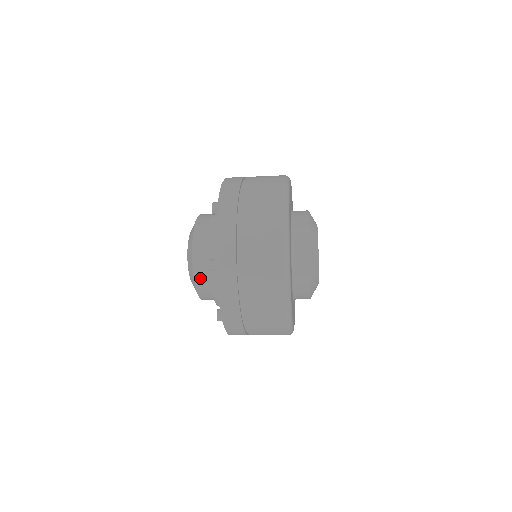
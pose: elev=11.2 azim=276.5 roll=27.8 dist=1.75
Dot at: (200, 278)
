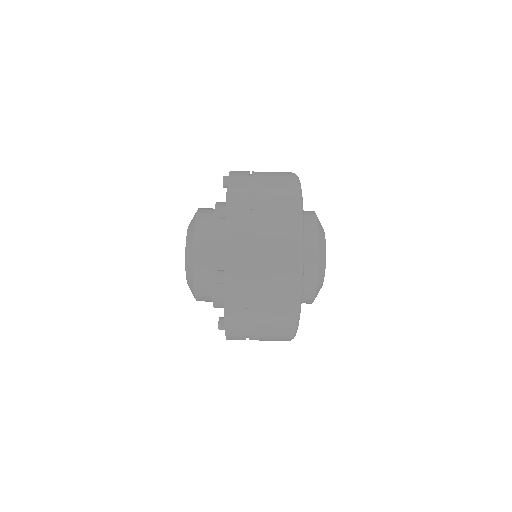
Dot at: (200, 284)
